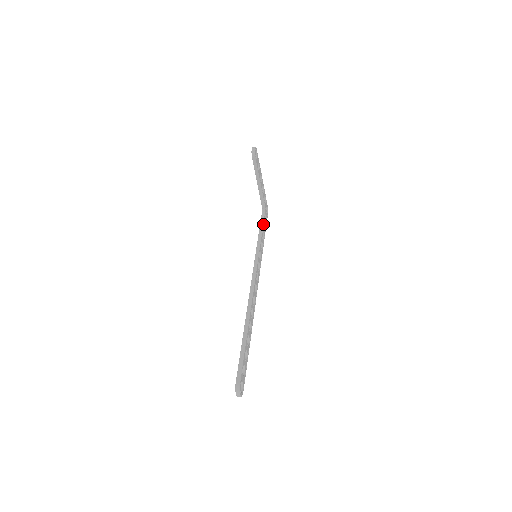
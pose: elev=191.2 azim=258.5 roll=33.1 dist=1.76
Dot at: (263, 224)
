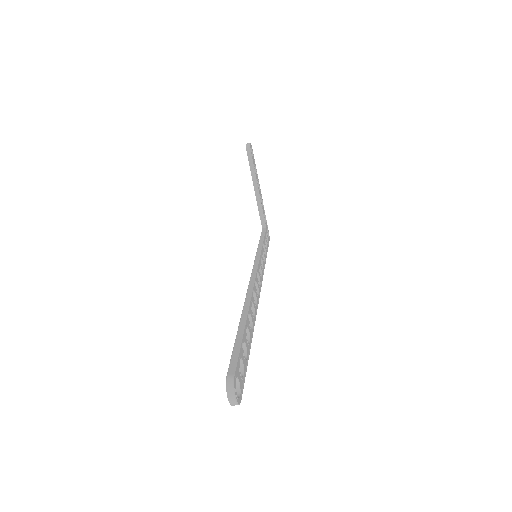
Dot at: (264, 238)
